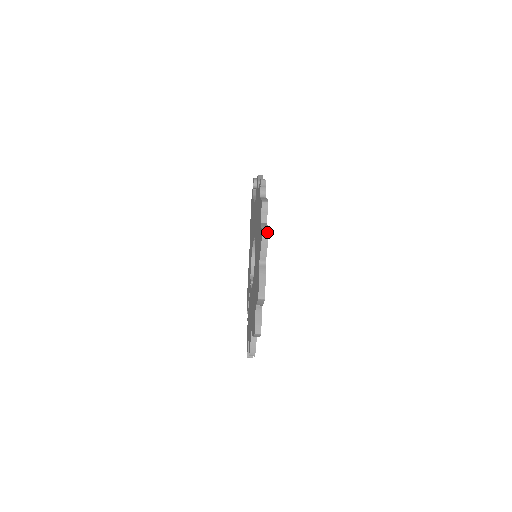
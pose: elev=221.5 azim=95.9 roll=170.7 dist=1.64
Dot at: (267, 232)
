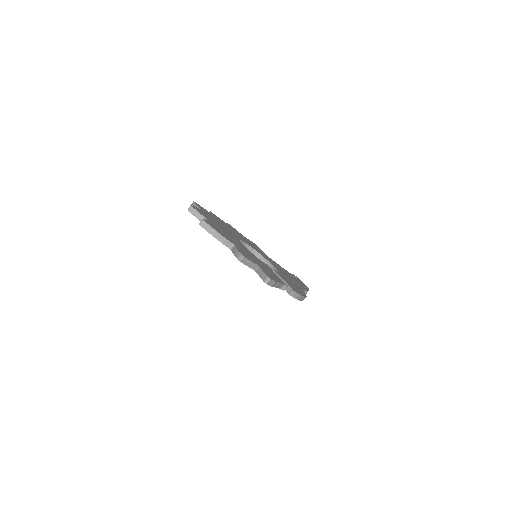
Dot at: occluded
